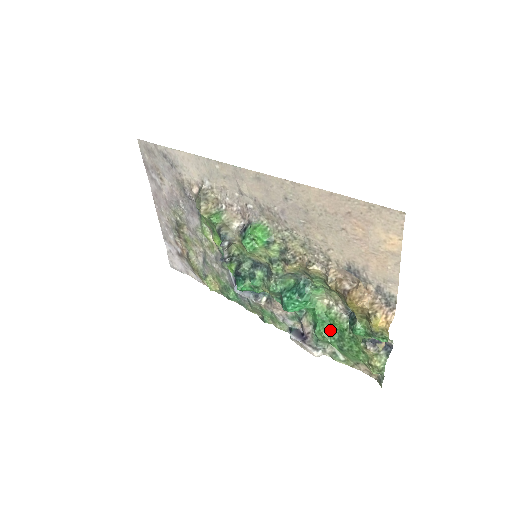
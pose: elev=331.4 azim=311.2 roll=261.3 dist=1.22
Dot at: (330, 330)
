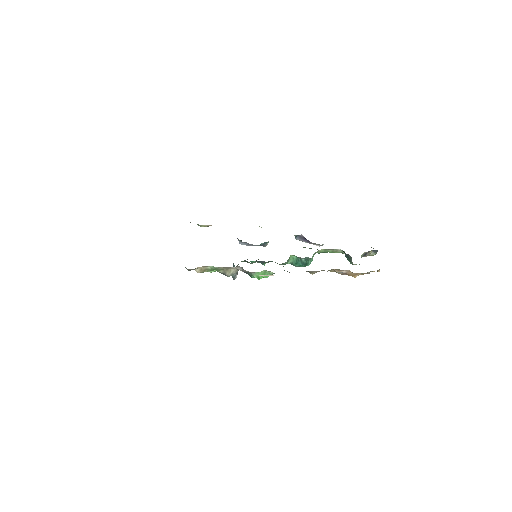
Dot at: occluded
